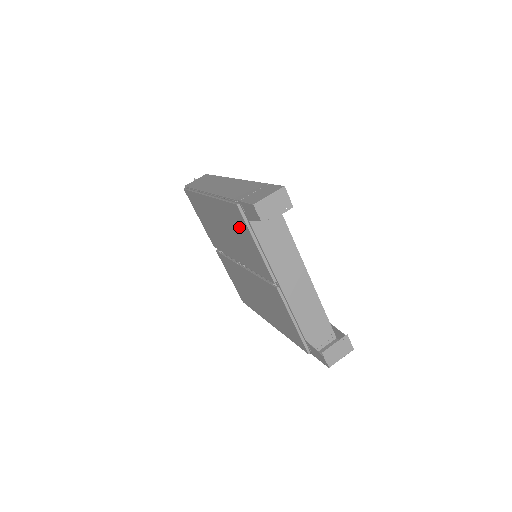
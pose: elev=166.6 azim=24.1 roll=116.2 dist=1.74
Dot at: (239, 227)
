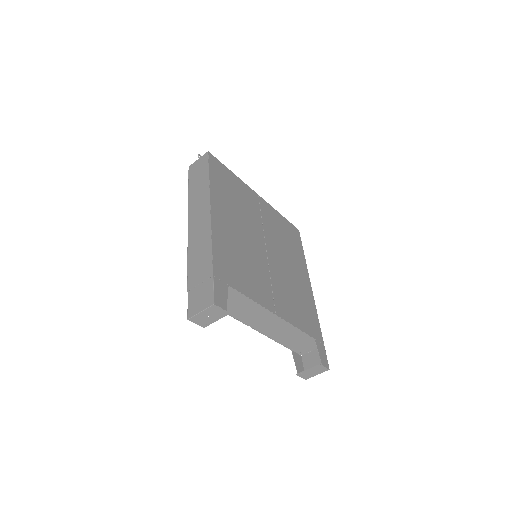
Dot at: occluded
